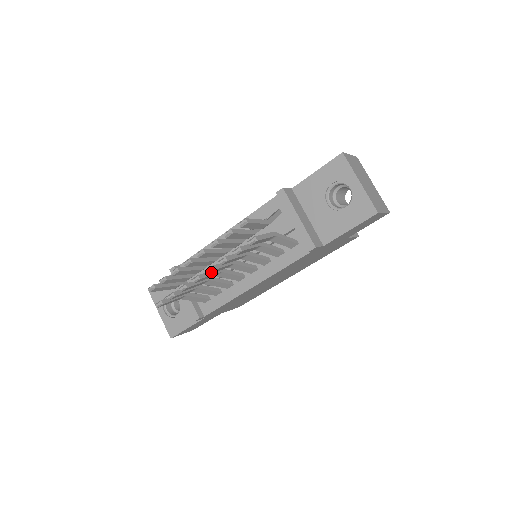
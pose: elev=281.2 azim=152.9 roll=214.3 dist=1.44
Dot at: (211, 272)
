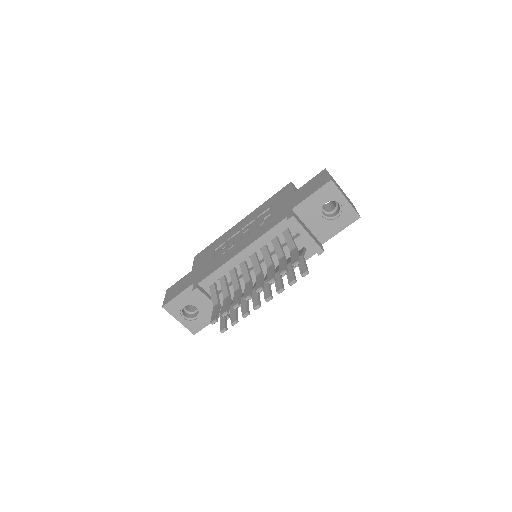
Dot at: (268, 299)
